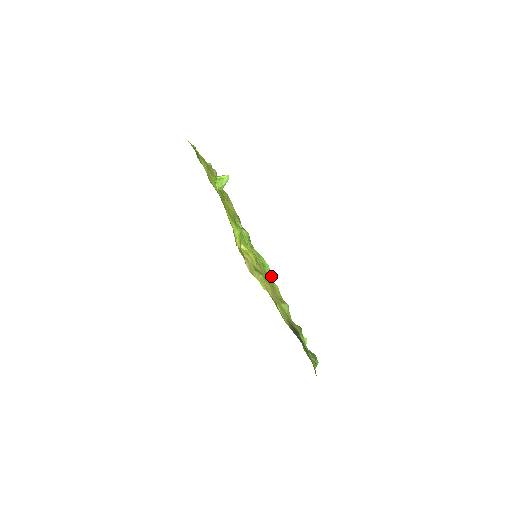
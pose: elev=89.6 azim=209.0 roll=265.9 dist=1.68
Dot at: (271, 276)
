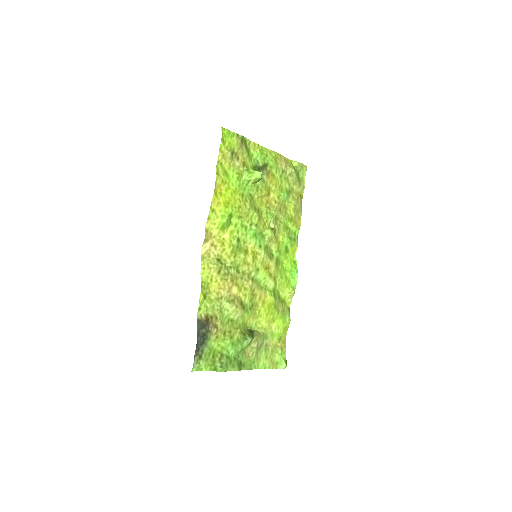
Dot at: (289, 289)
